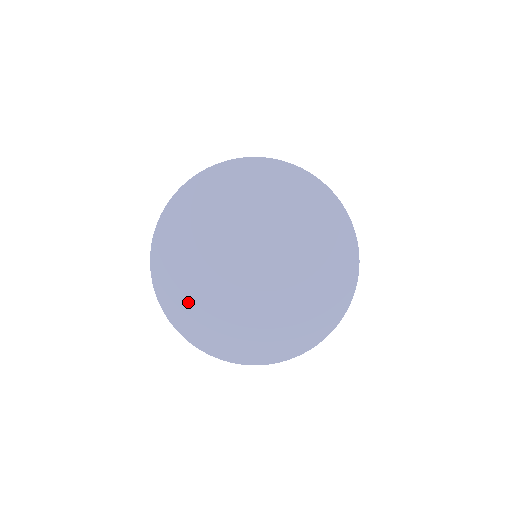
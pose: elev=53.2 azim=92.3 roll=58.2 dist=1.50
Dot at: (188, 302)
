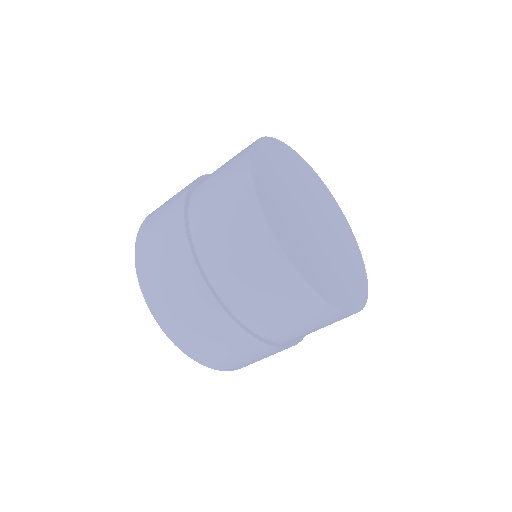
Dot at: (272, 195)
